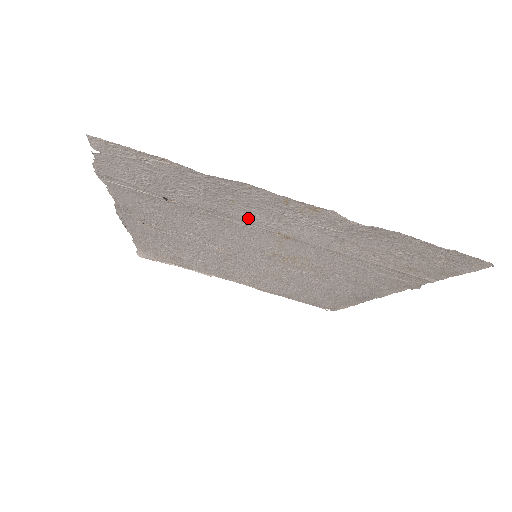
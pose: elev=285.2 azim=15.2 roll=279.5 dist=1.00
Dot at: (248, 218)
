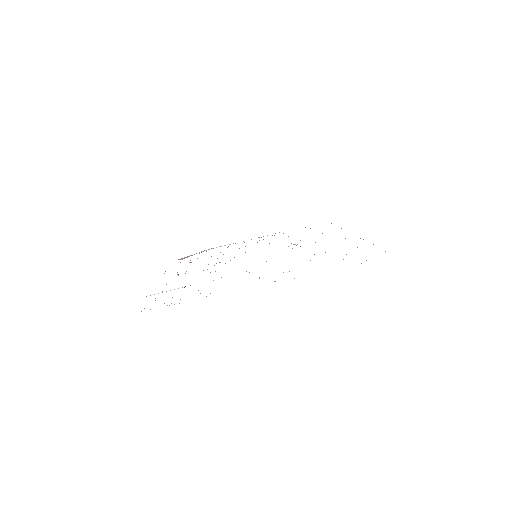
Dot at: occluded
